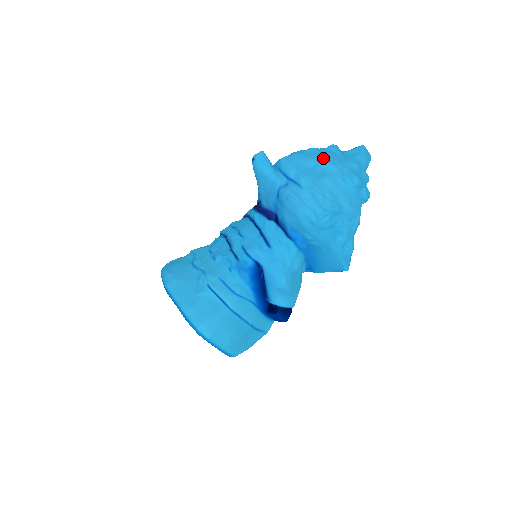
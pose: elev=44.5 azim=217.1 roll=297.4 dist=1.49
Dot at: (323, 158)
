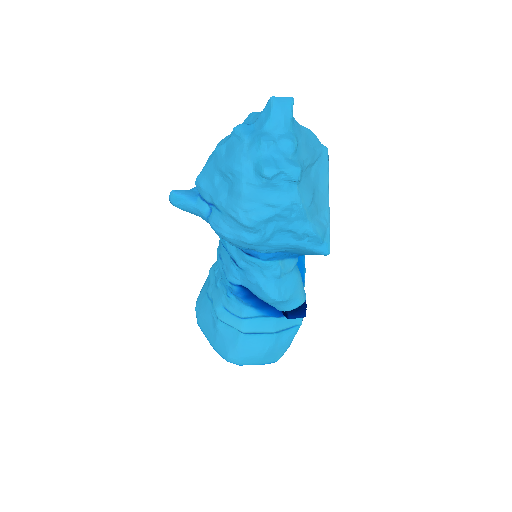
Dot at: (224, 164)
